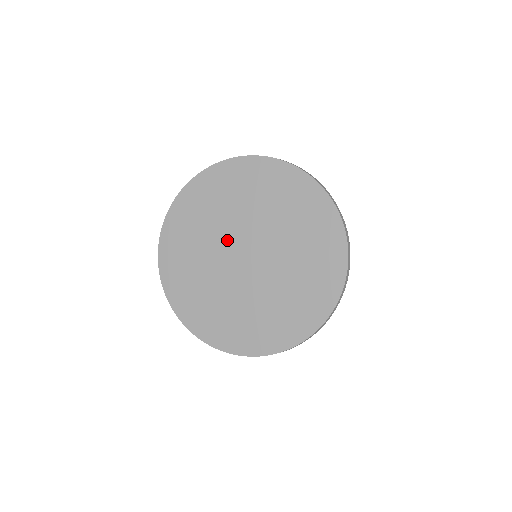
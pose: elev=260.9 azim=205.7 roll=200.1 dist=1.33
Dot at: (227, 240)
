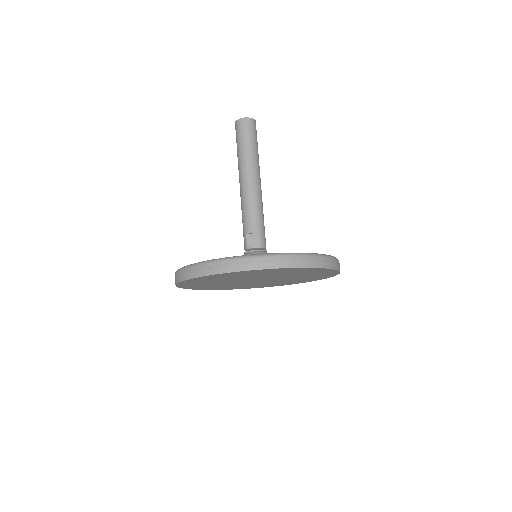
Dot at: (258, 278)
